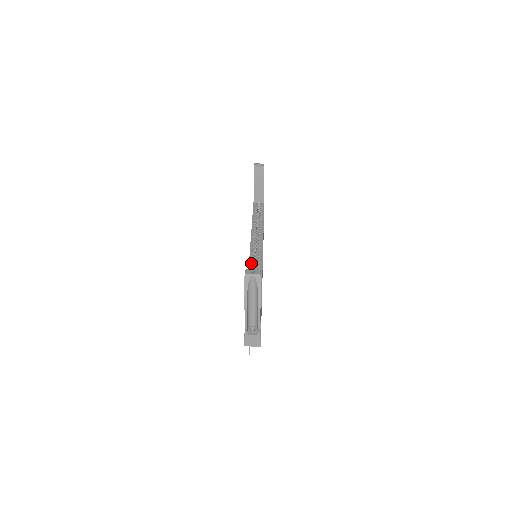
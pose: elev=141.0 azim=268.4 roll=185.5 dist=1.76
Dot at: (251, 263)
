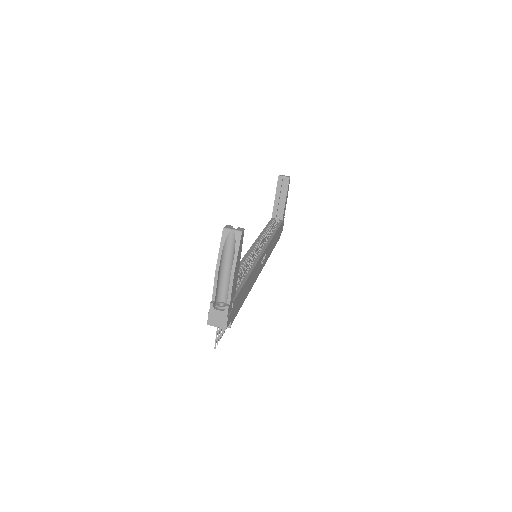
Dot at: (247, 256)
